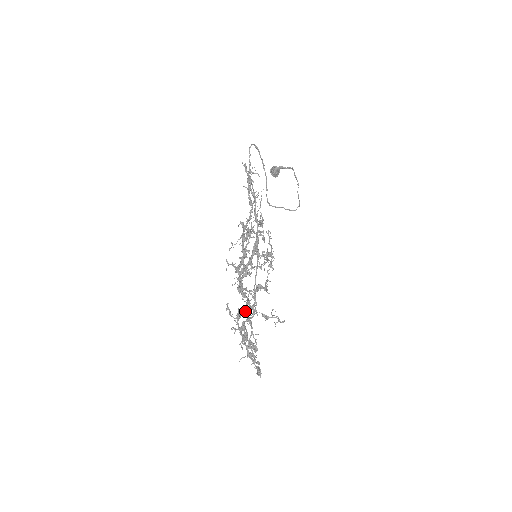
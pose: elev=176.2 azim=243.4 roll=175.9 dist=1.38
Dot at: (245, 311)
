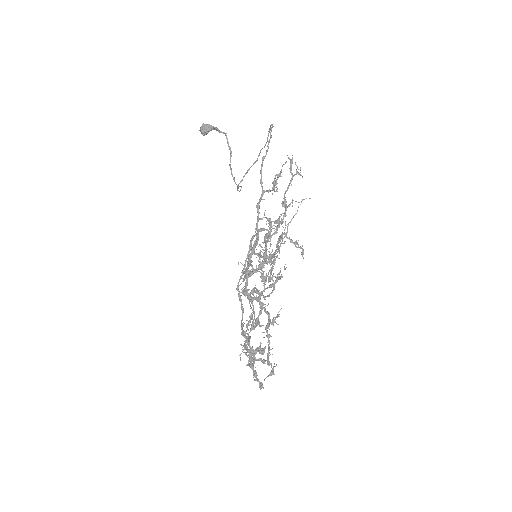
Dot at: occluded
